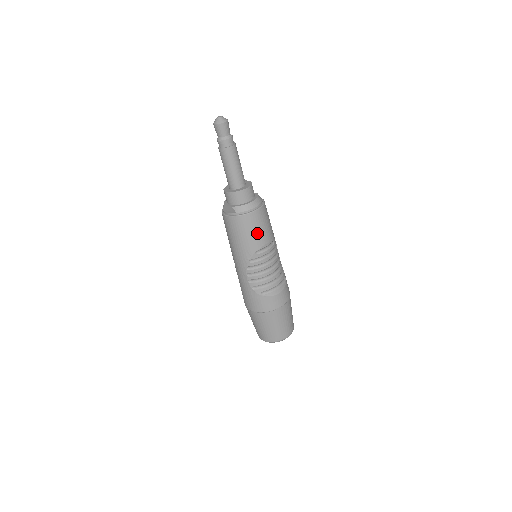
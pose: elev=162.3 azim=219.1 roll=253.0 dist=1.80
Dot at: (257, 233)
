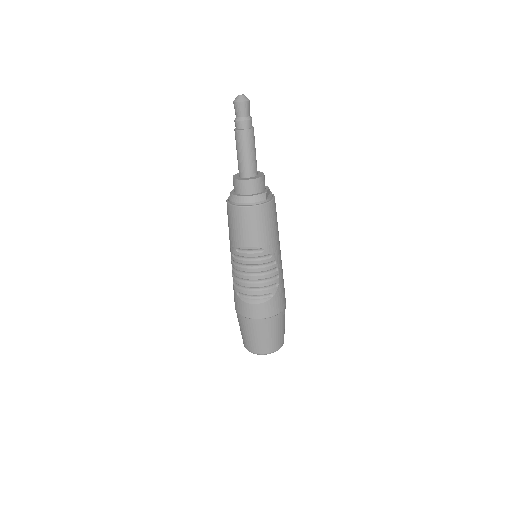
Dot at: (240, 230)
